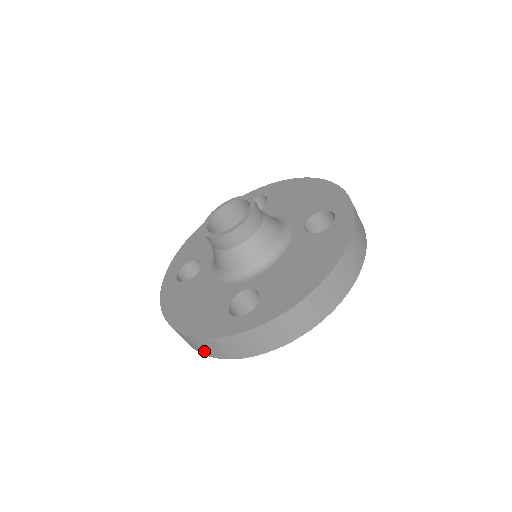
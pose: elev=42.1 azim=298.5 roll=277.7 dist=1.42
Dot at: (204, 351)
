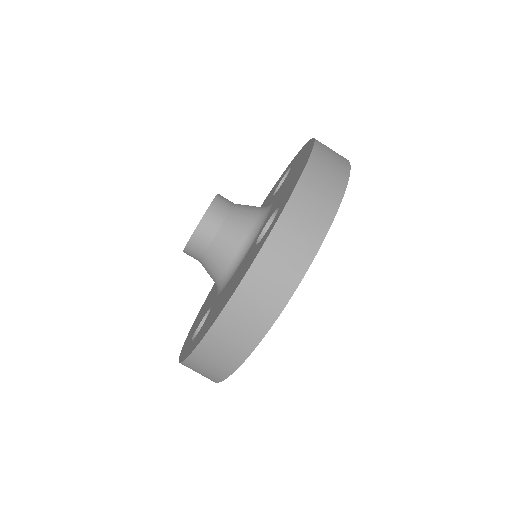
Dot at: occluded
